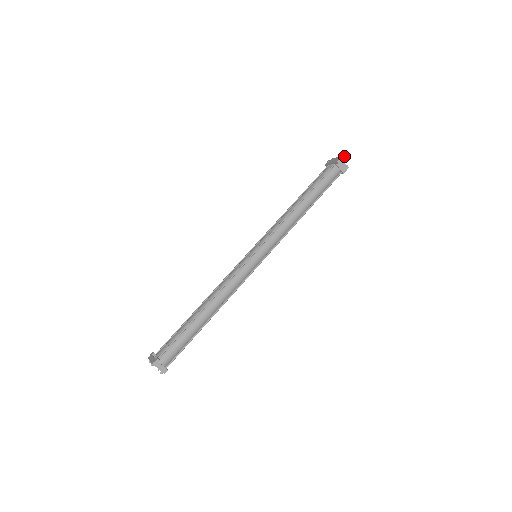
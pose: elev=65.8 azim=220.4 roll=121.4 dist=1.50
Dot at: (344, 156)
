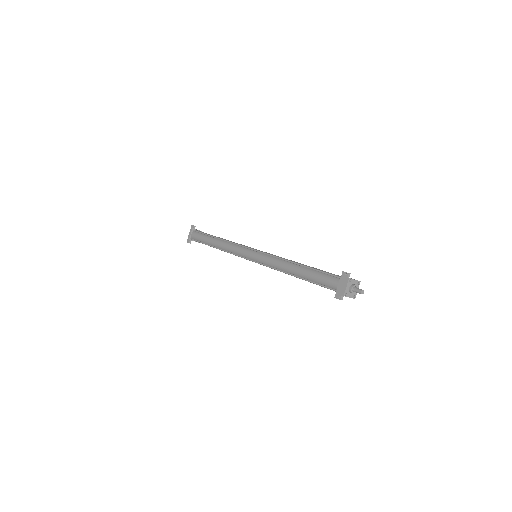
Dot at: (358, 292)
